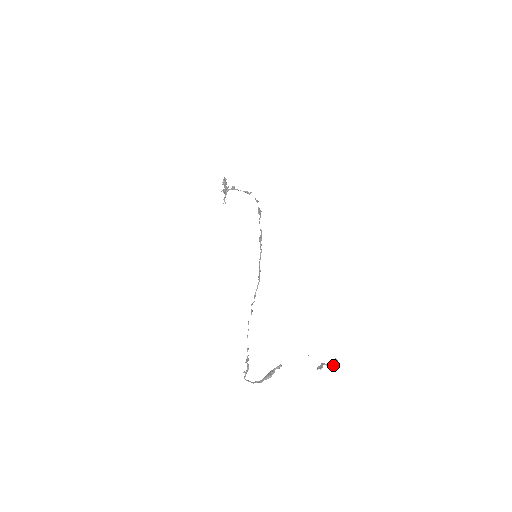
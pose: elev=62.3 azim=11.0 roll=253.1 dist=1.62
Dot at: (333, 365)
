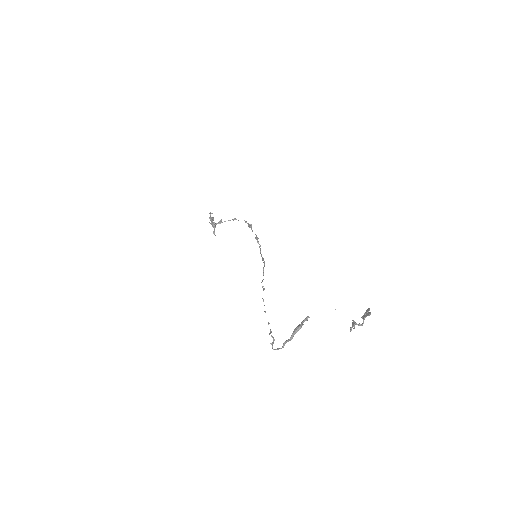
Dot at: (365, 313)
